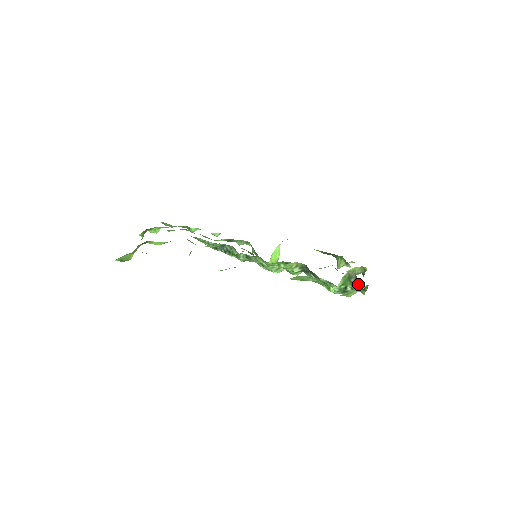
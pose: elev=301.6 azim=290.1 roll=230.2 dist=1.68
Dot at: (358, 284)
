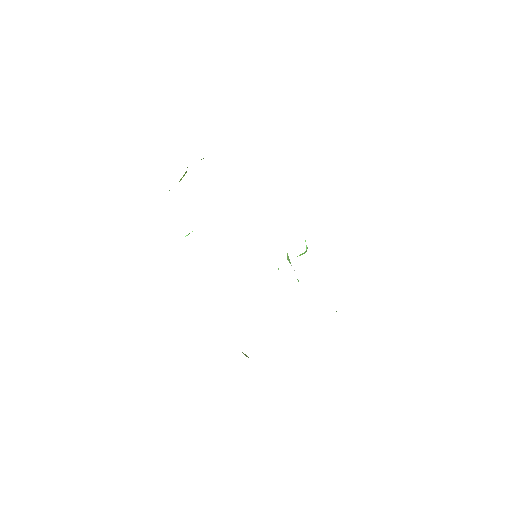
Dot at: occluded
